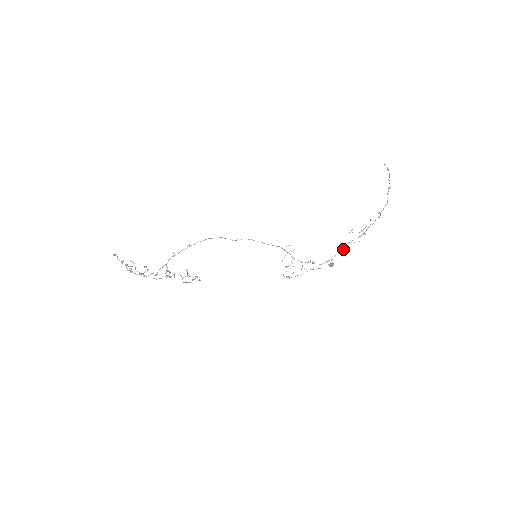
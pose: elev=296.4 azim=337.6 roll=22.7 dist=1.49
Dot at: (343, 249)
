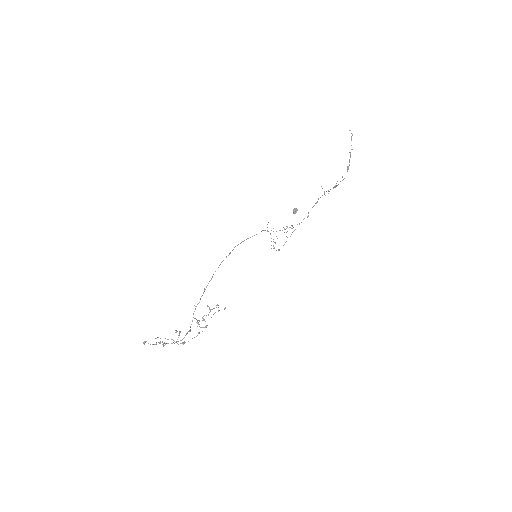
Dot at: occluded
